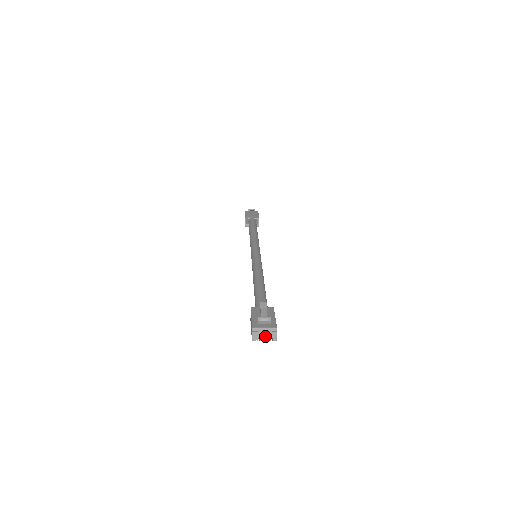
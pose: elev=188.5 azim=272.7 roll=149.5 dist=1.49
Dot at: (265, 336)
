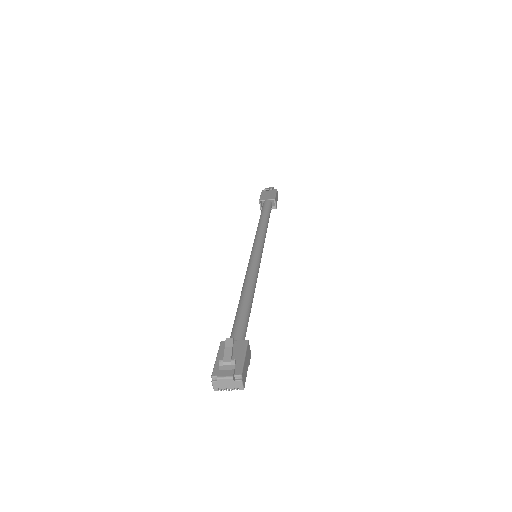
Dot at: (228, 385)
